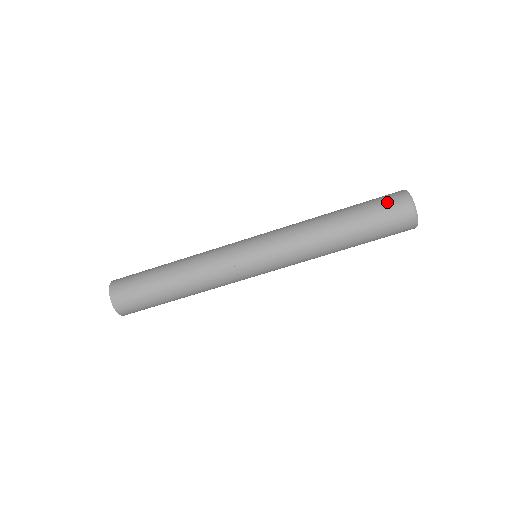
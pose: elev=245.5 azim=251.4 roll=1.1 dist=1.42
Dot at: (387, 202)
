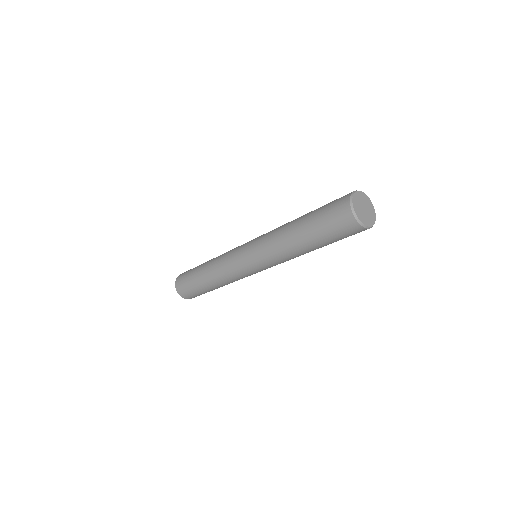
Dot at: (346, 234)
